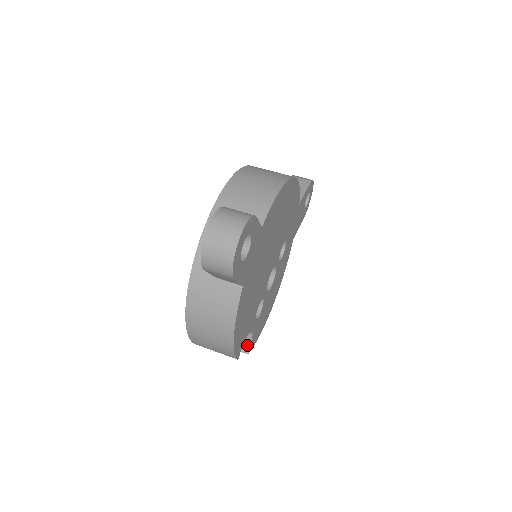
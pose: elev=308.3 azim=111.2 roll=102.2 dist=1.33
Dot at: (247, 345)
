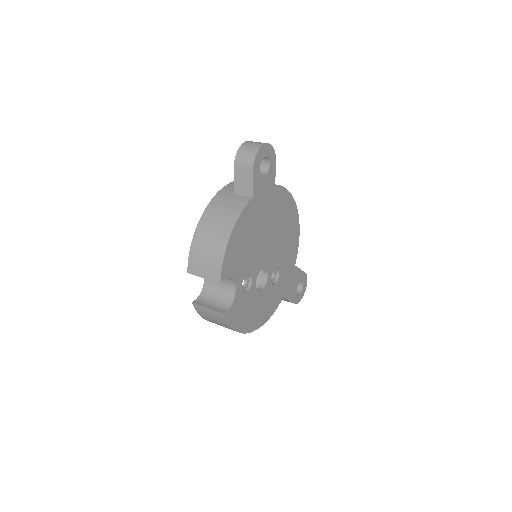
Dot at: (226, 309)
